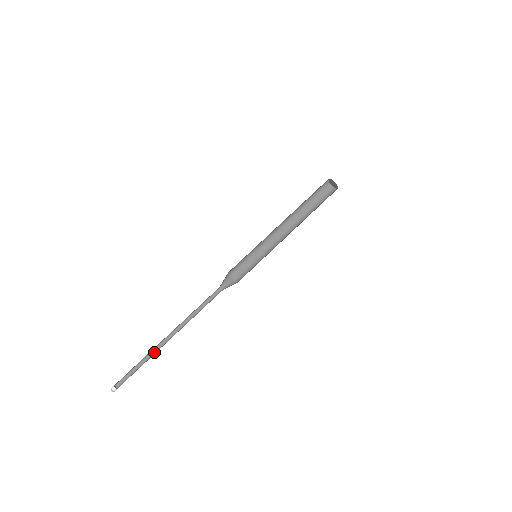
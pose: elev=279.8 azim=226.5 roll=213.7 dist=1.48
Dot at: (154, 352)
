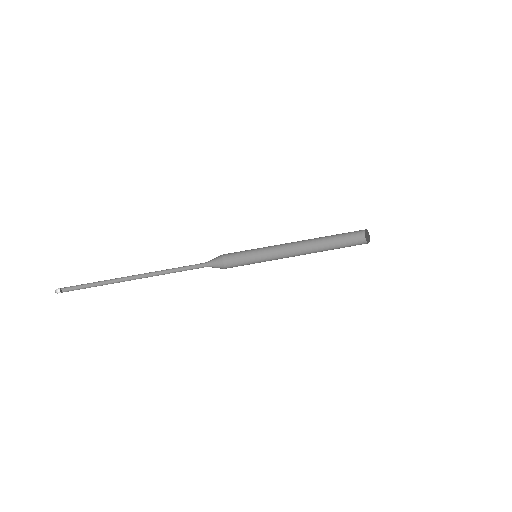
Dot at: (113, 281)
